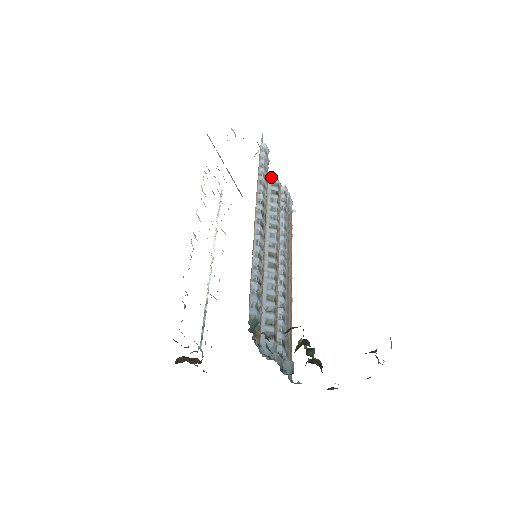
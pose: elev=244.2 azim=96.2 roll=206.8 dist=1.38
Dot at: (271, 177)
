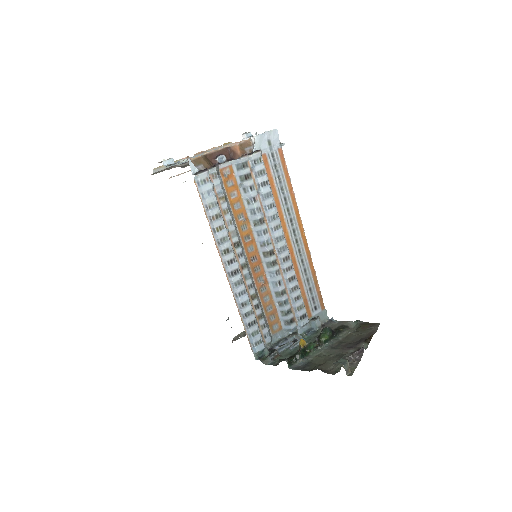
Dot at: (235, 145)
